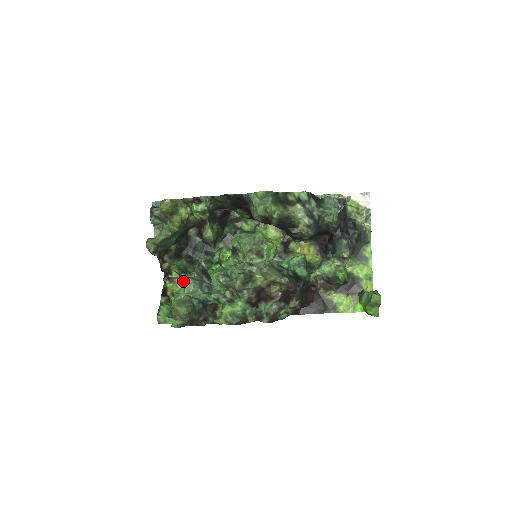
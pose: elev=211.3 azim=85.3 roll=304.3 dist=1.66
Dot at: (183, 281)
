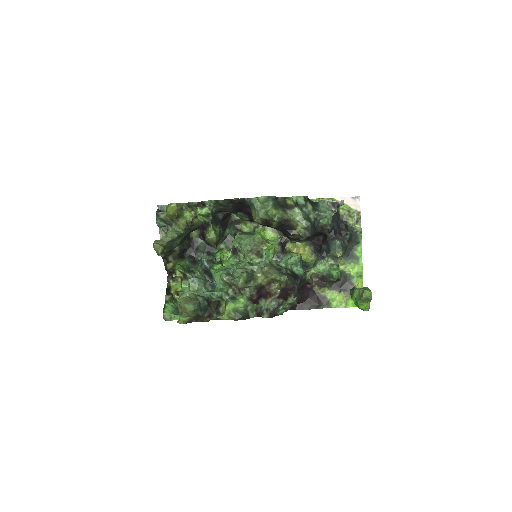
Dot at: (187, 280)
